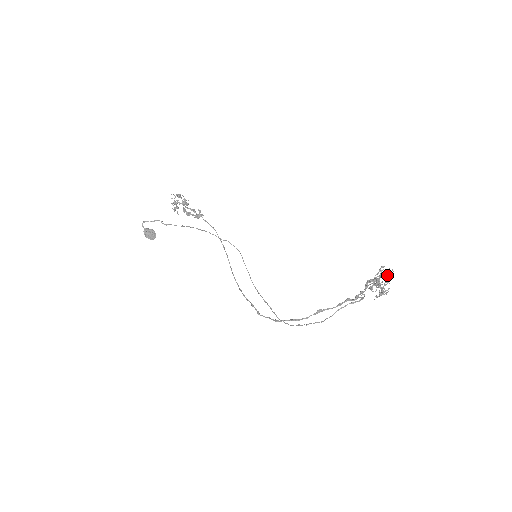
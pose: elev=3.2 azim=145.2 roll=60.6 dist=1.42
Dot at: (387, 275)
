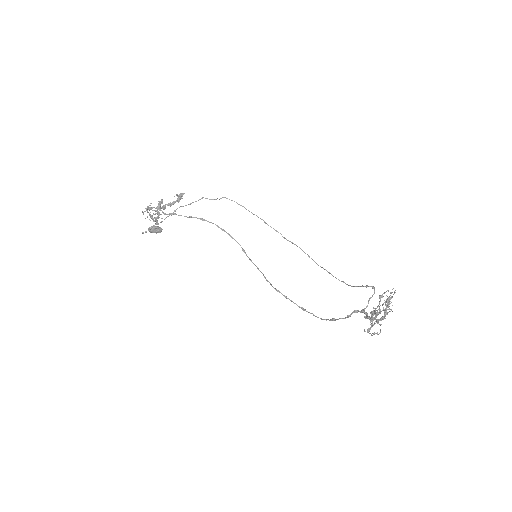
Dot at: (382, 317)
